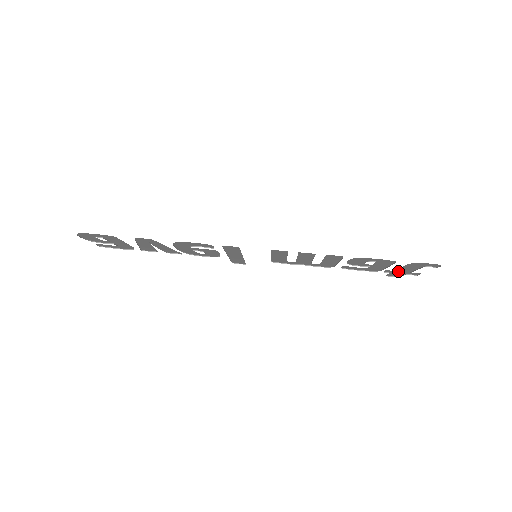
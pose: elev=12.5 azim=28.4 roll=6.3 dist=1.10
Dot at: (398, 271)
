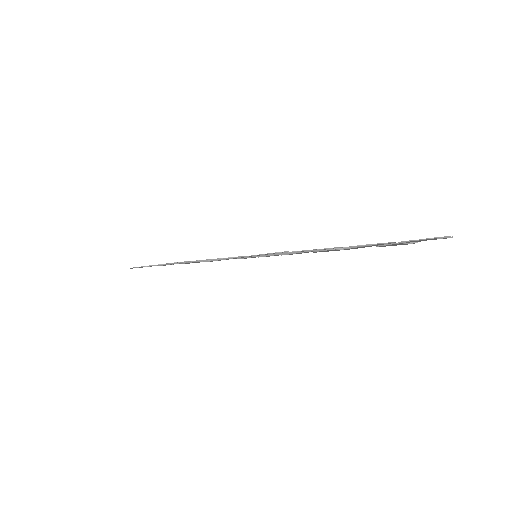
Dot at: occluded
